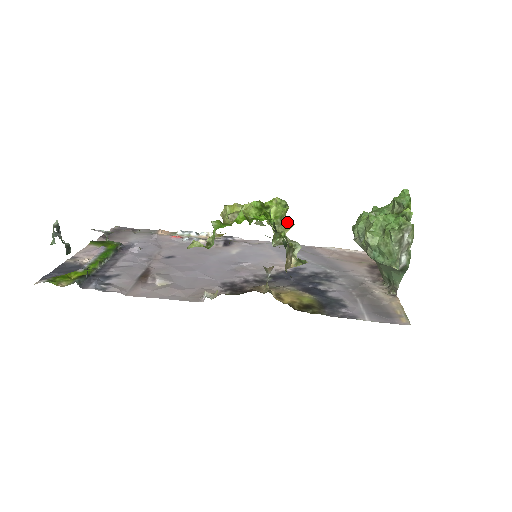
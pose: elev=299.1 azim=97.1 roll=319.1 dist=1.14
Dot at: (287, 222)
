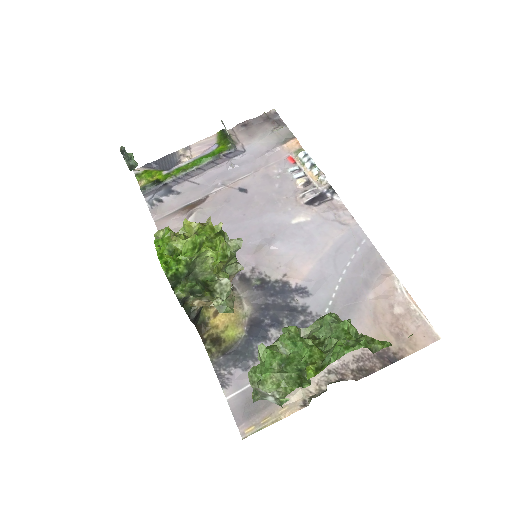
Dot at: (214, 273)
